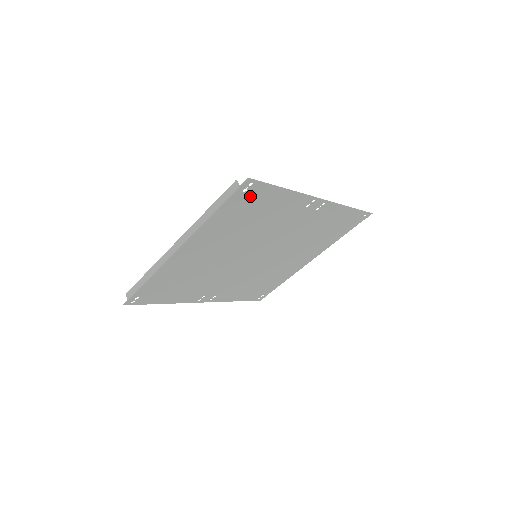
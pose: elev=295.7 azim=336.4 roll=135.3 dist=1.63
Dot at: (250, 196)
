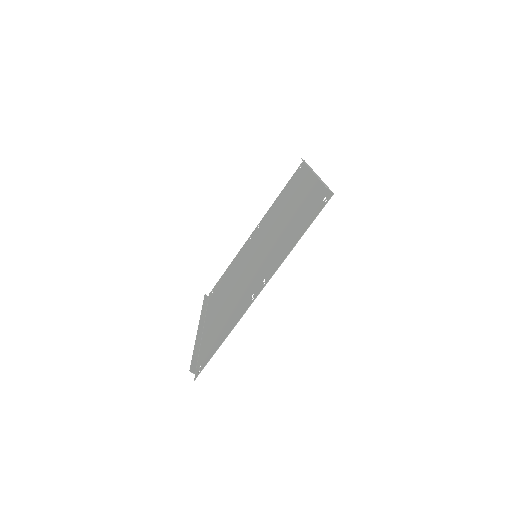
Dot at: (207, 355)
